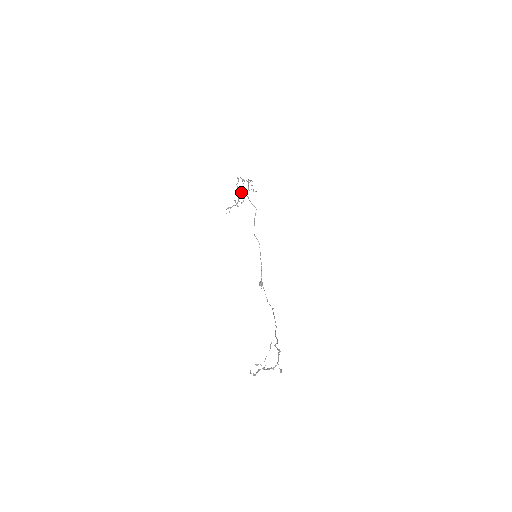
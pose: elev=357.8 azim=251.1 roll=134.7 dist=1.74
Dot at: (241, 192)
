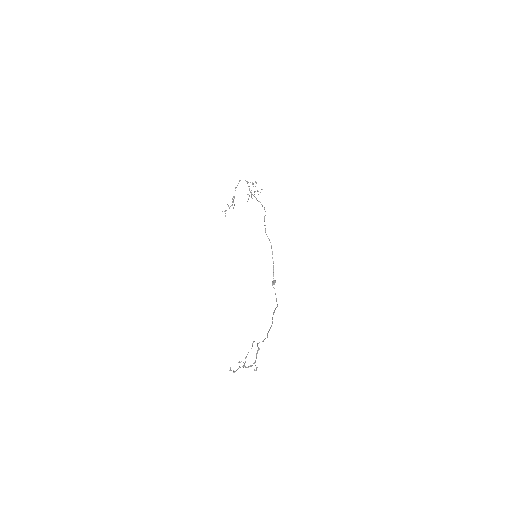
Dot at: occluded
